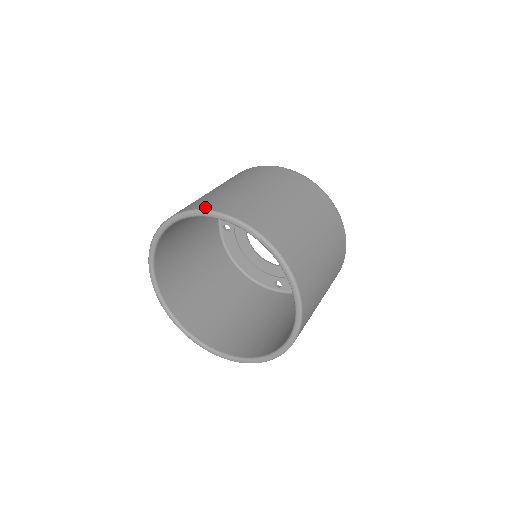
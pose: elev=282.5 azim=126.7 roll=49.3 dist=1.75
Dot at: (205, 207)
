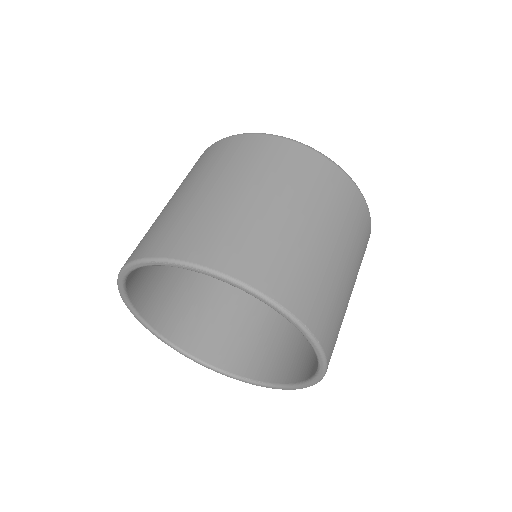
Dot at: (170, 253)
